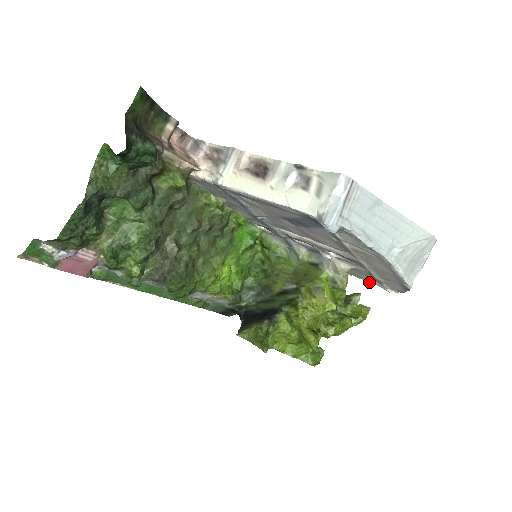
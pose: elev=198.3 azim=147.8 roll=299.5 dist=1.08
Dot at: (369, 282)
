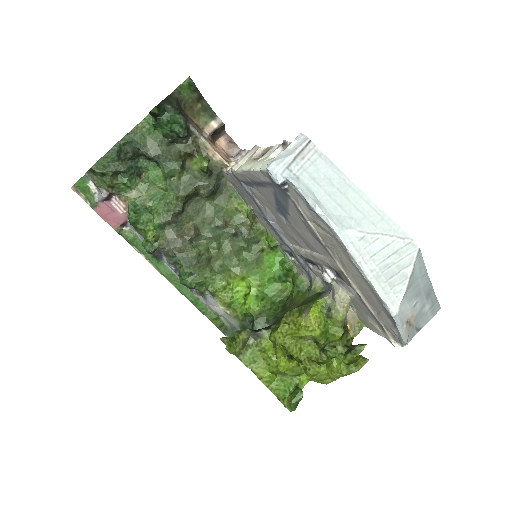
Dot at: (379, 334)
